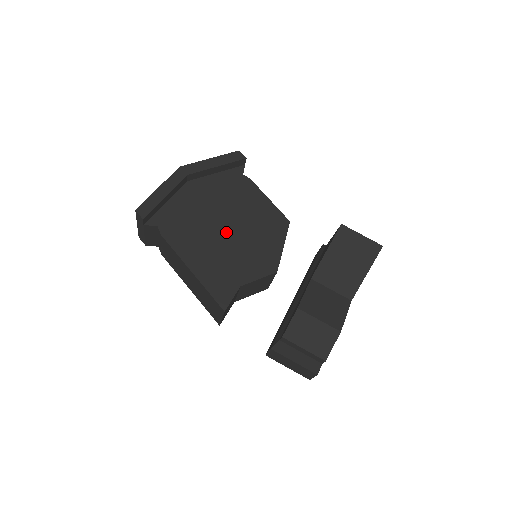
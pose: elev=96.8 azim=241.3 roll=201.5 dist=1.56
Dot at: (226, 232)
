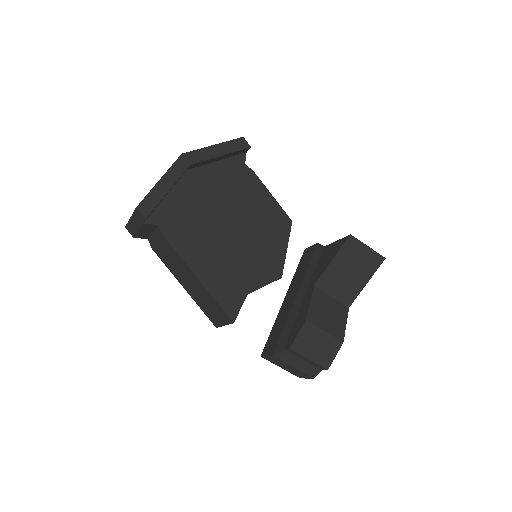
Dot at: (231, 233)
